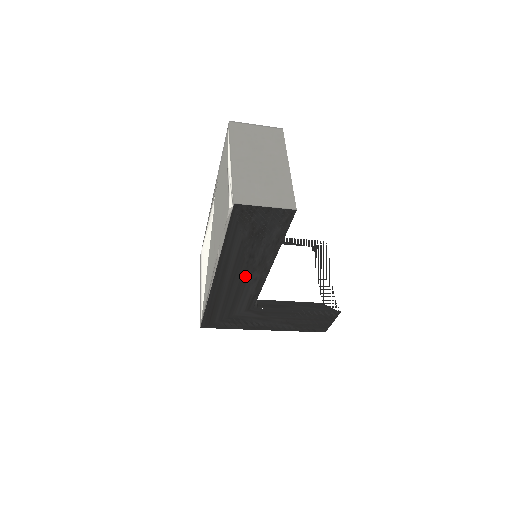
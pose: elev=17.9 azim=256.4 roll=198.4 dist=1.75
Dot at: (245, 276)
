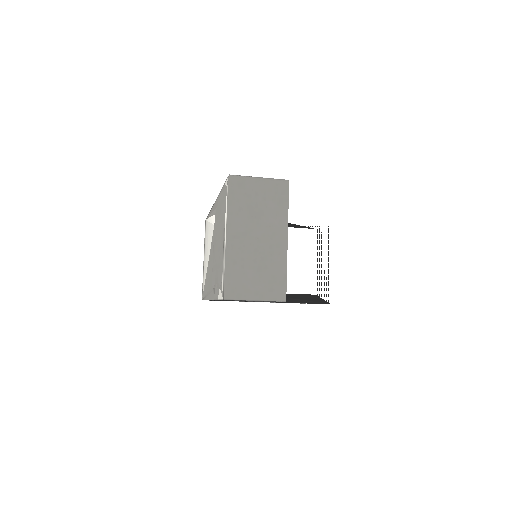
Dot at: occluded
